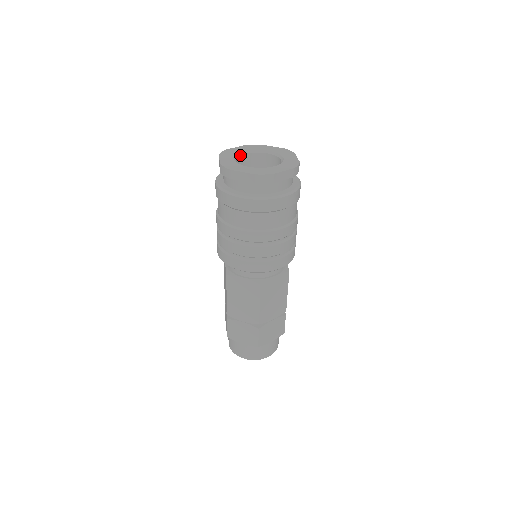
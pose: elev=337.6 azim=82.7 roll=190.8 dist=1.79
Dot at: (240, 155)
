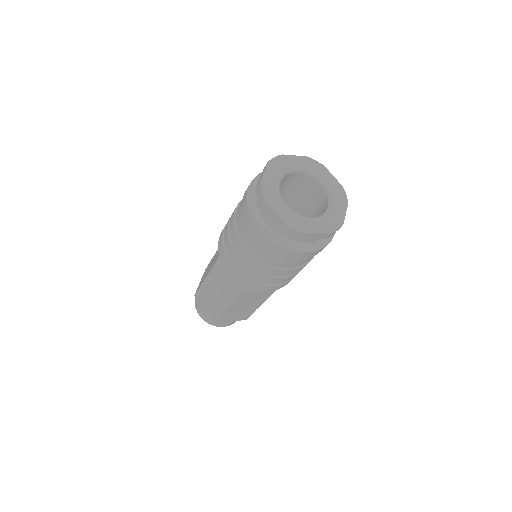
Dot at: occluded
